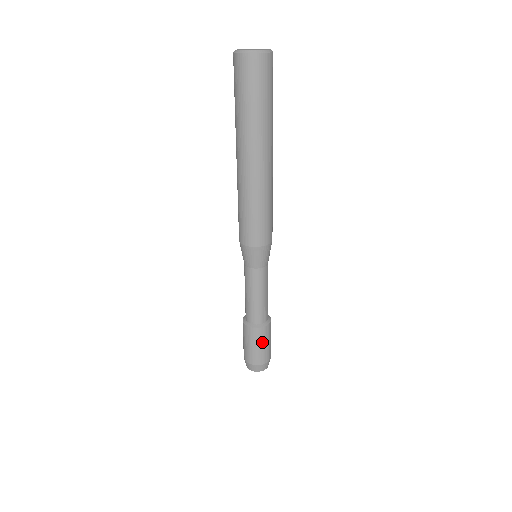
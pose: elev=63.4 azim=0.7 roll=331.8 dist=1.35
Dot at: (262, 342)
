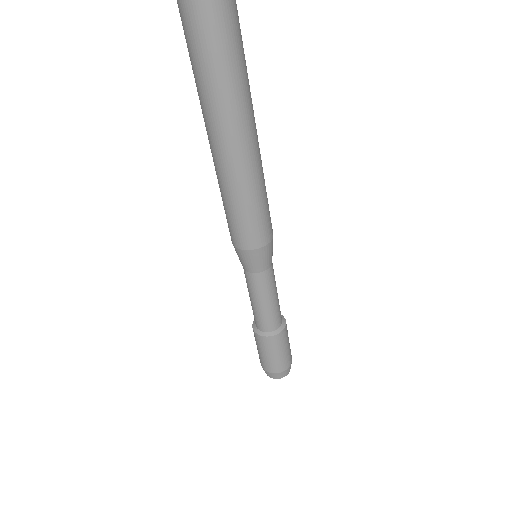
Dot at: (280, 349)
